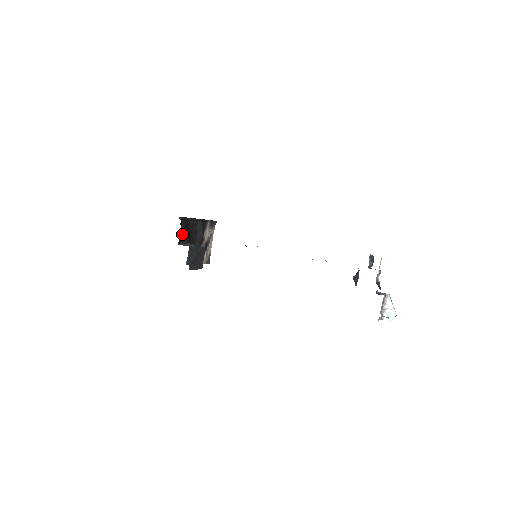
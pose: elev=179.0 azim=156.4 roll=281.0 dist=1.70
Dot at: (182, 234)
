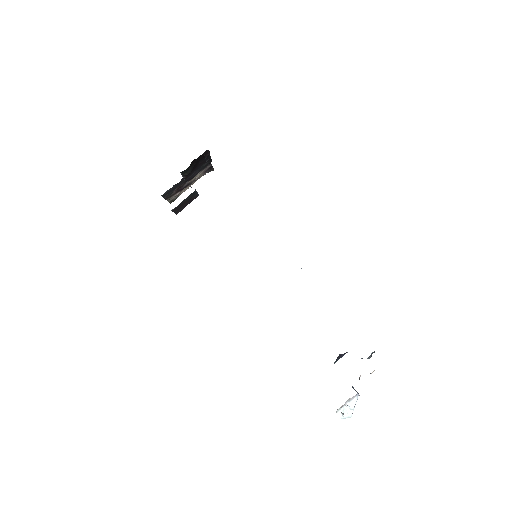
Dot at: (191, 164)
